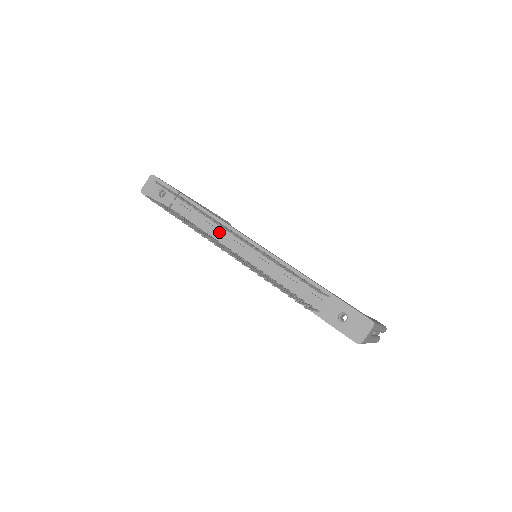
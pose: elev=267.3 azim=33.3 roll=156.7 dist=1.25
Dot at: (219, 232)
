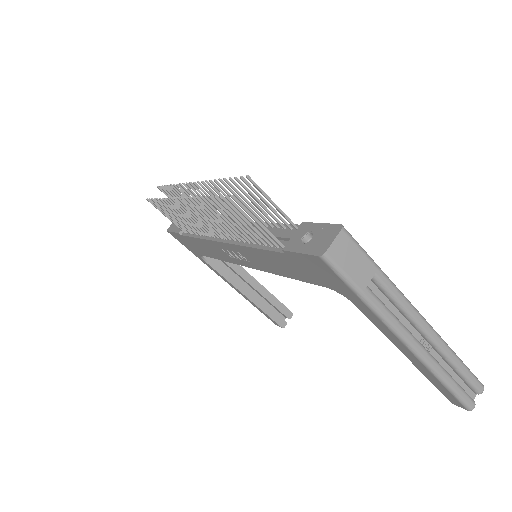
Dot at: occluded
